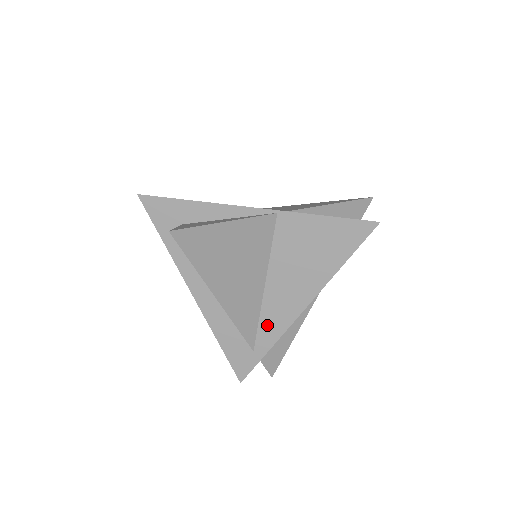
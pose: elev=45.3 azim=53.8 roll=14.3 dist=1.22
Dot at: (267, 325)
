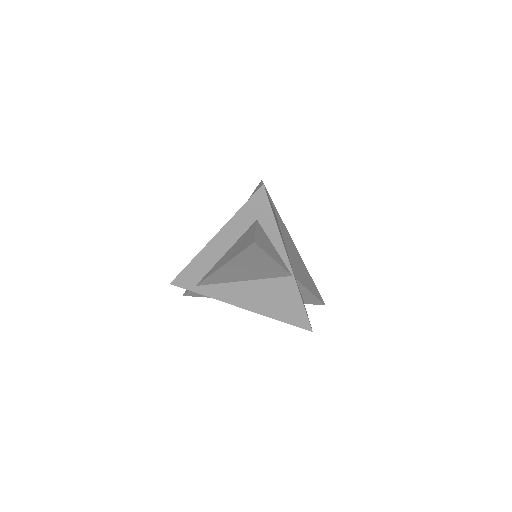
Dot at: (218, 289)
